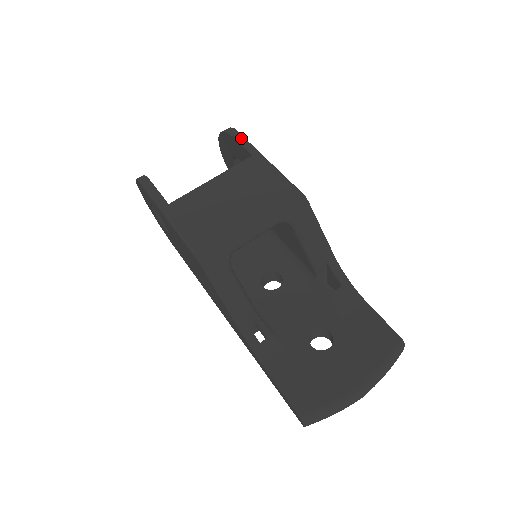
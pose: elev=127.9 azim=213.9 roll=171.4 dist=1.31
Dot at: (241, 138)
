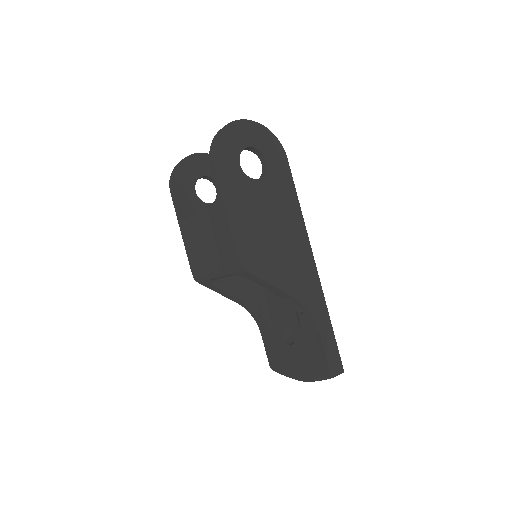
Dot at: (214, 172)
